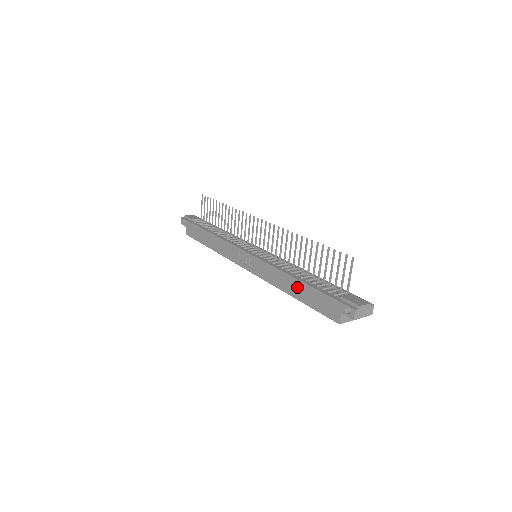
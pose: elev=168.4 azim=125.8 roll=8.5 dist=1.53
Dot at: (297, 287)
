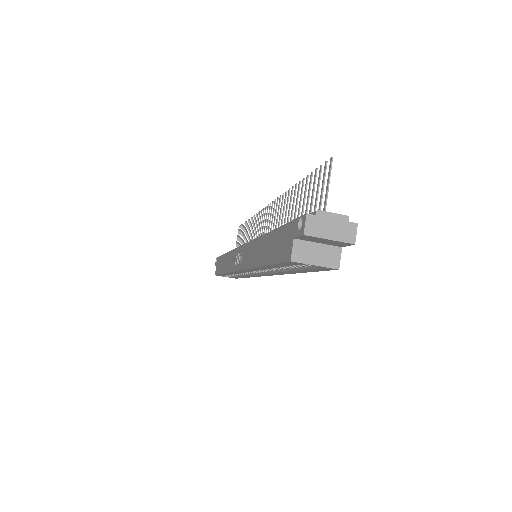
Dot at: (265, 245)
